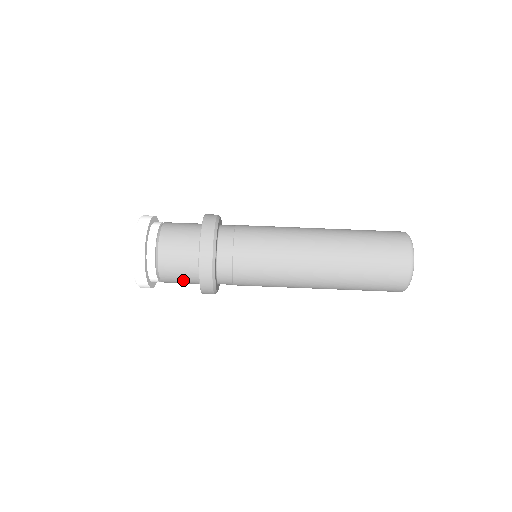
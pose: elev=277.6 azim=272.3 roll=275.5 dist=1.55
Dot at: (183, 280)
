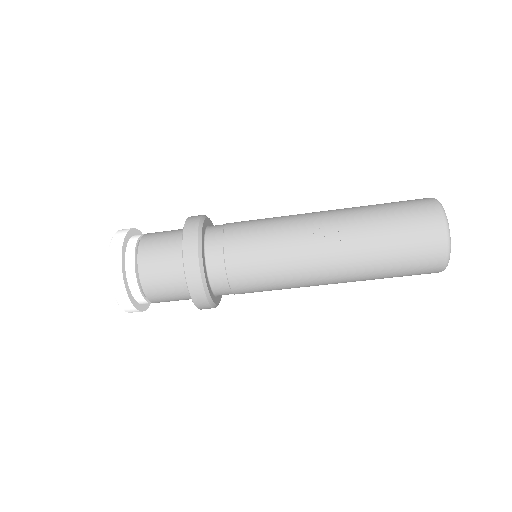
Dot at: occluded
